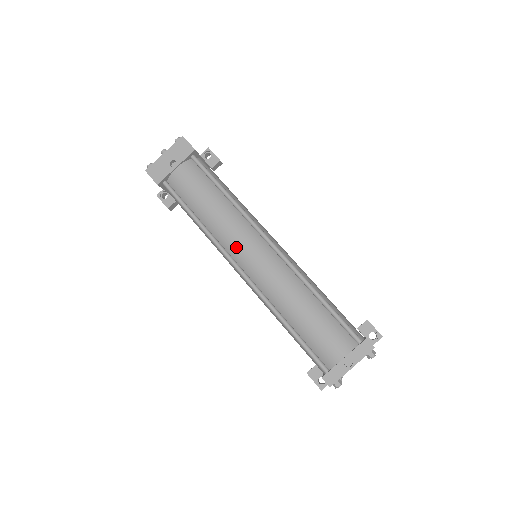
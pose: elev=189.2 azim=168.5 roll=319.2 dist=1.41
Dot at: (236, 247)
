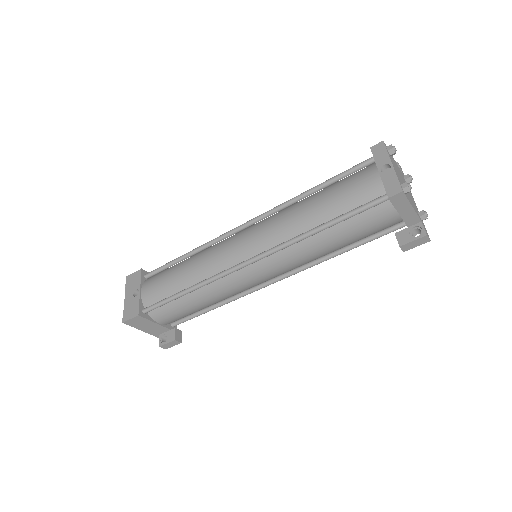
Dot at: (228, 256)
